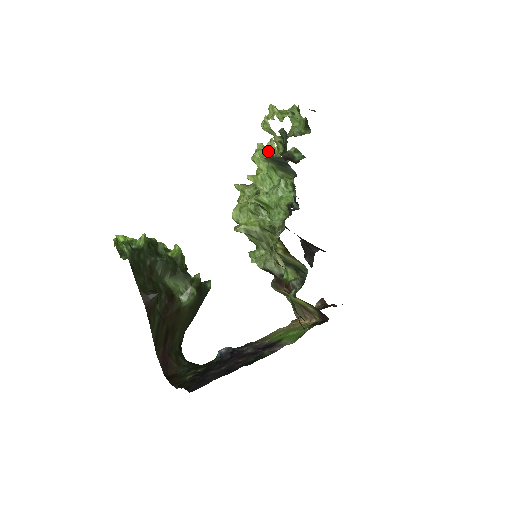
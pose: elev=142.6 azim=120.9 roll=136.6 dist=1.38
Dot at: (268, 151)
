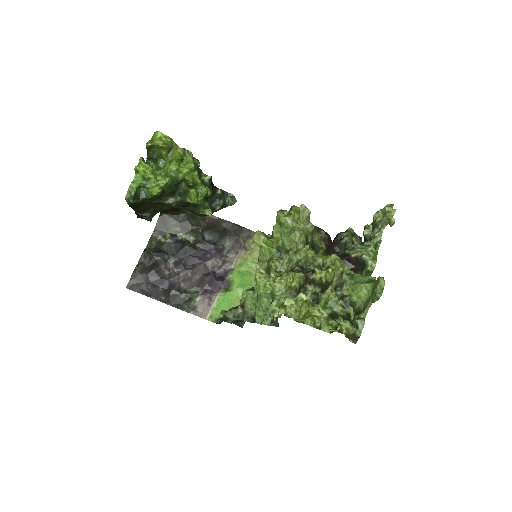
Dot at: (272, 303)
